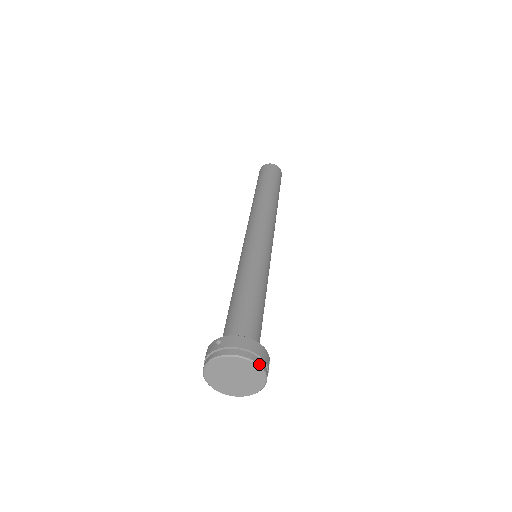
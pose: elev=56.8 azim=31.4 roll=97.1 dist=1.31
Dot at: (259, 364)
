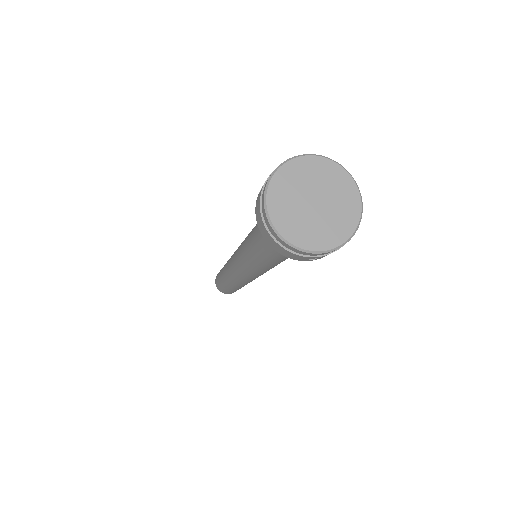
Dot at: (325, 157)
